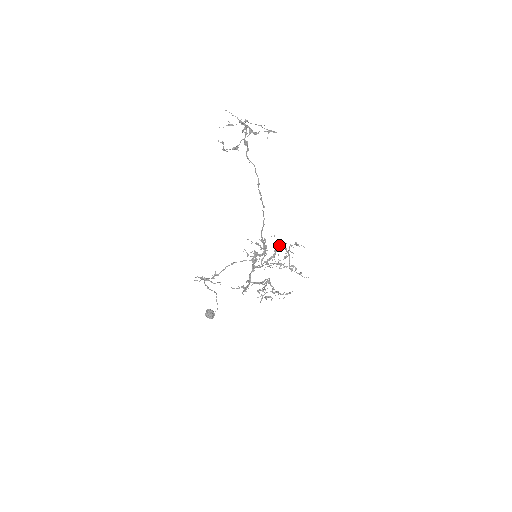
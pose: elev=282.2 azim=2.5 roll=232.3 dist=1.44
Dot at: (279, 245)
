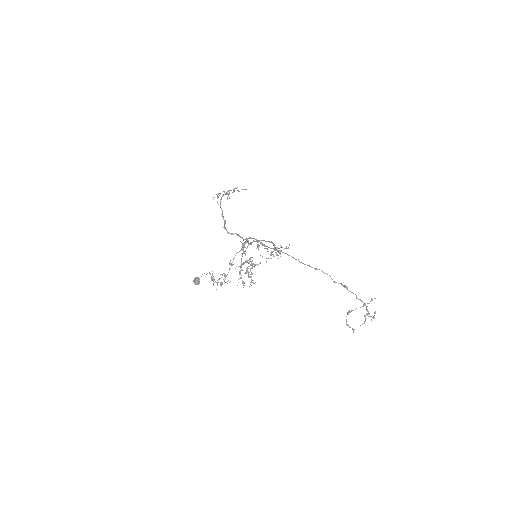
Dot at: occluded
